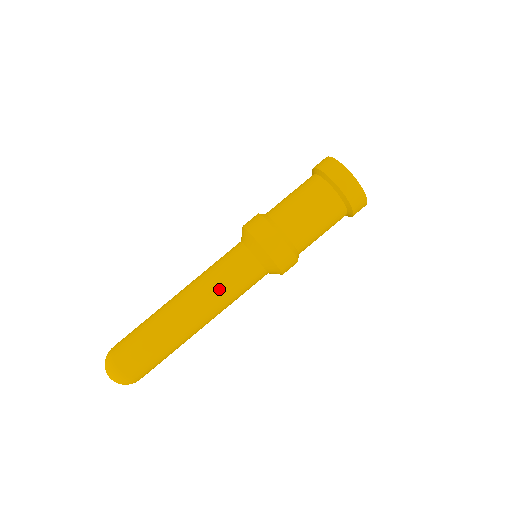
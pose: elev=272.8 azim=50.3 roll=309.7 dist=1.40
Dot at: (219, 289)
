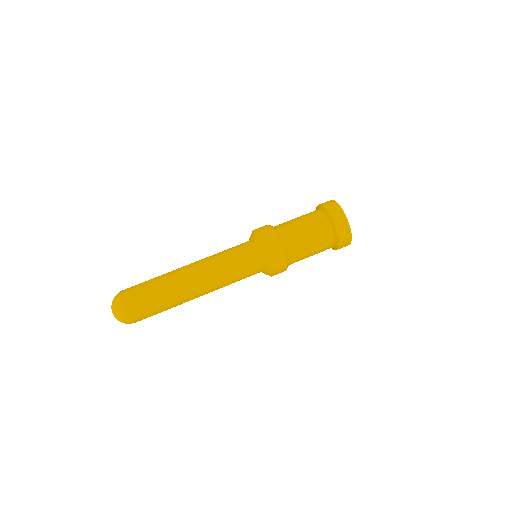
Dot at: (216, 256)
